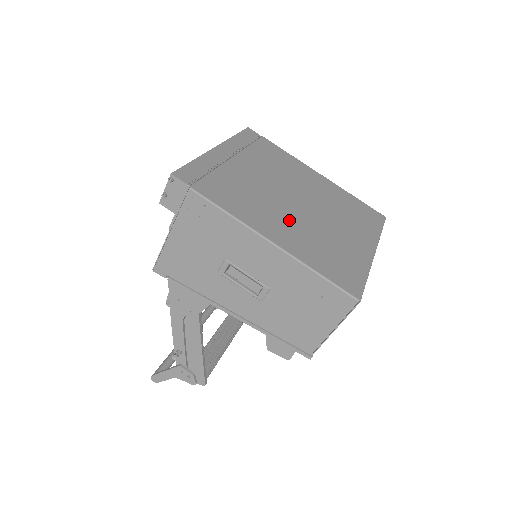
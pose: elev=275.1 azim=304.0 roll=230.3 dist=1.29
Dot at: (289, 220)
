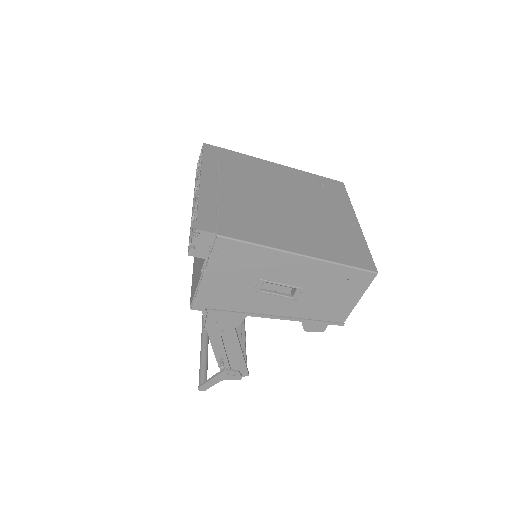
Dot at: (294, 226)
